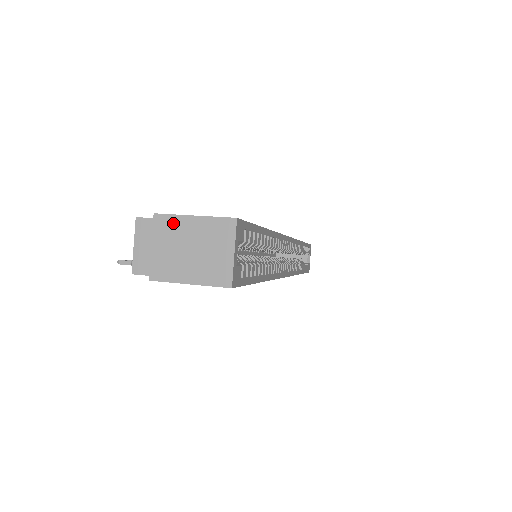
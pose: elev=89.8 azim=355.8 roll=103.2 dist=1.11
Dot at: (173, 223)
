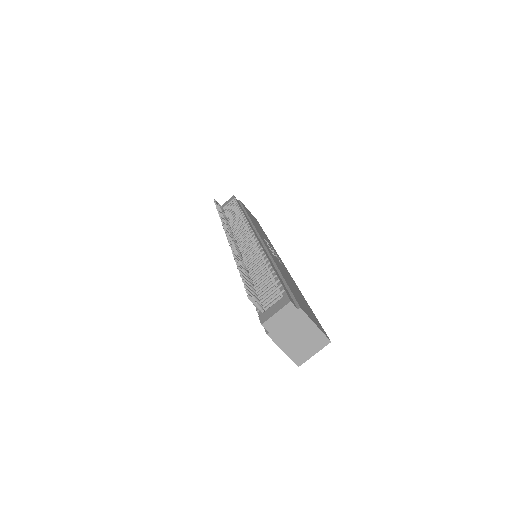
Dot at: (304, 320)
